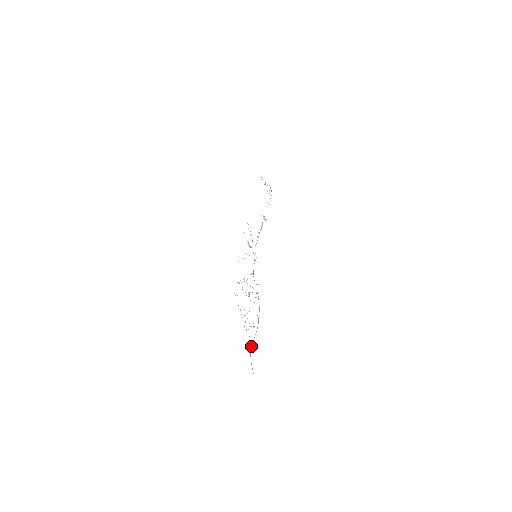
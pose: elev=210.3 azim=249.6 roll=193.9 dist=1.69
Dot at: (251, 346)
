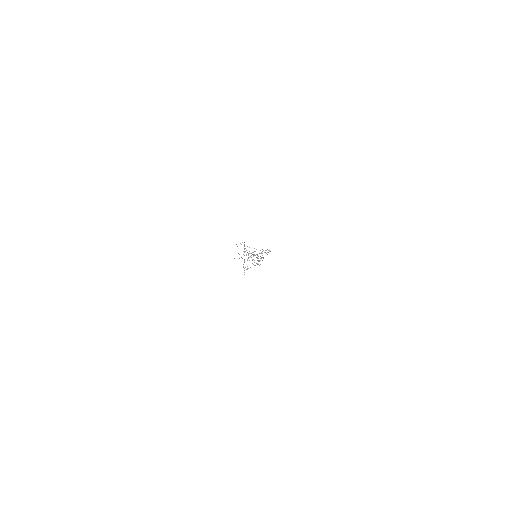
Dot at: occluded
